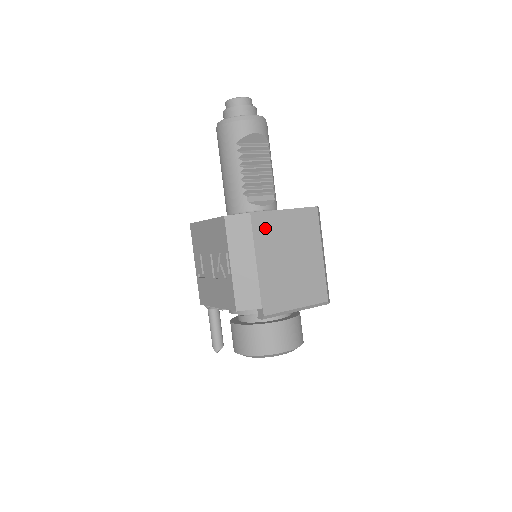
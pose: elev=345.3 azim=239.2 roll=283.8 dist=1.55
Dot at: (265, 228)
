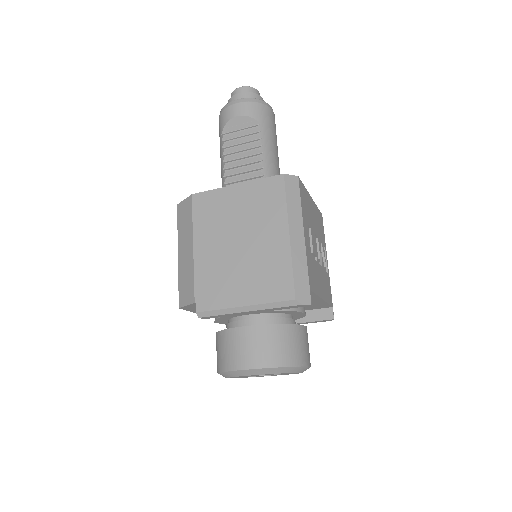
Dot at: (208, 209)
